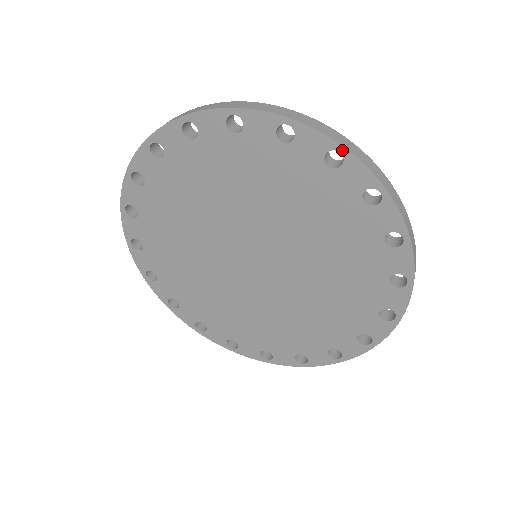
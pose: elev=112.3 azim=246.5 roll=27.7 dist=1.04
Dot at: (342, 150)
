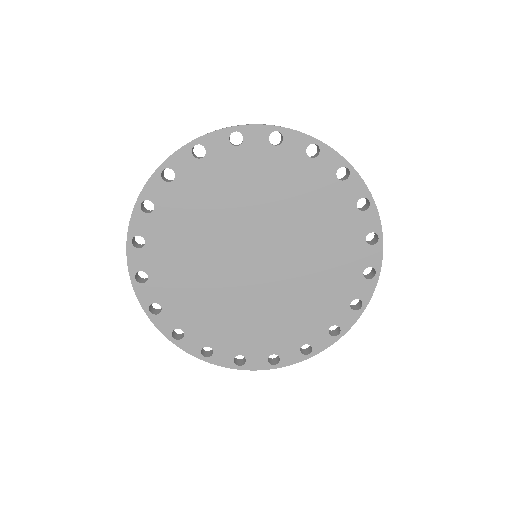
Dot at: (278, 129)
